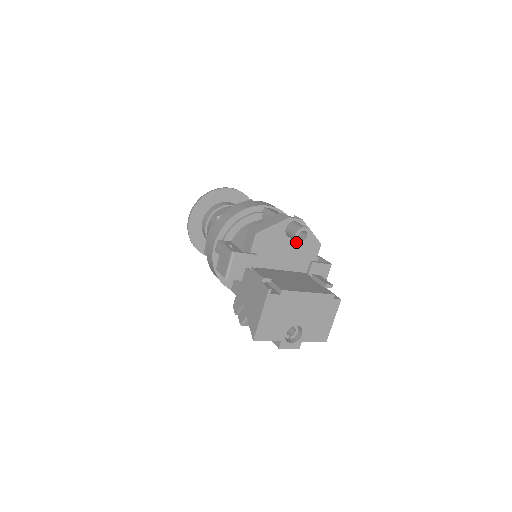
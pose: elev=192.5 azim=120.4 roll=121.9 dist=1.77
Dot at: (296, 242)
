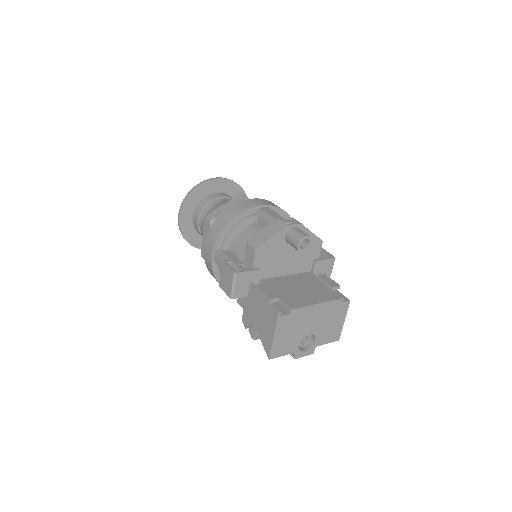
Dot at: occluded
